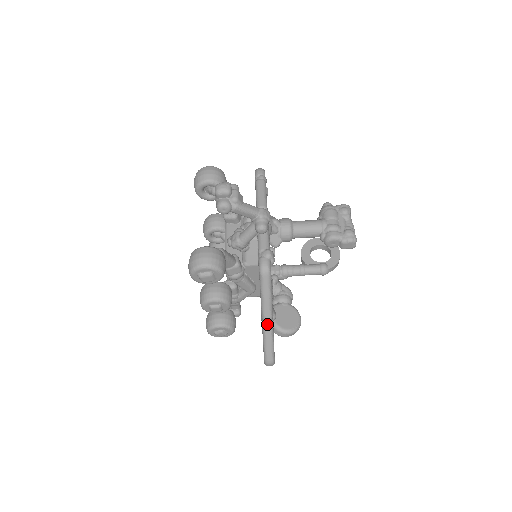
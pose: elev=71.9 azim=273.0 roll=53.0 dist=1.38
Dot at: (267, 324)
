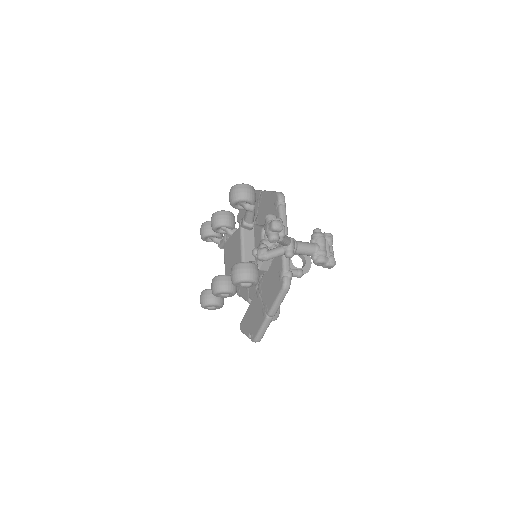
Dot at: (270, 319)
